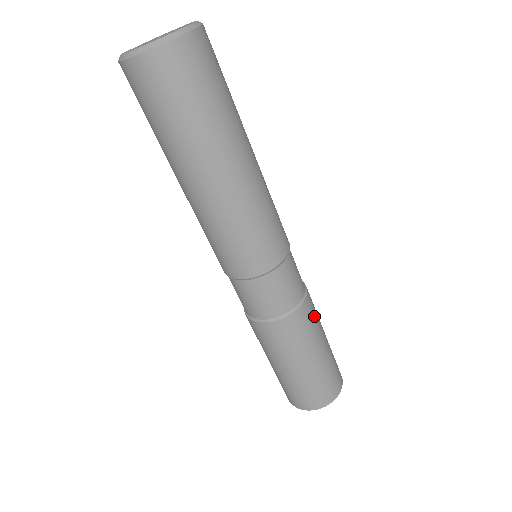
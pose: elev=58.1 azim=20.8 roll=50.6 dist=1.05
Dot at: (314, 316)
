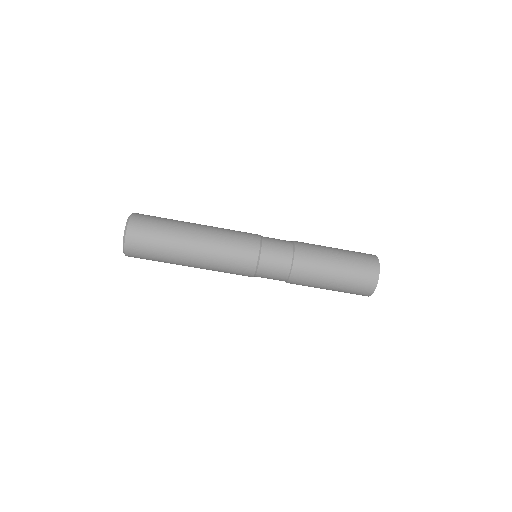
Dot at: (311, 258)
